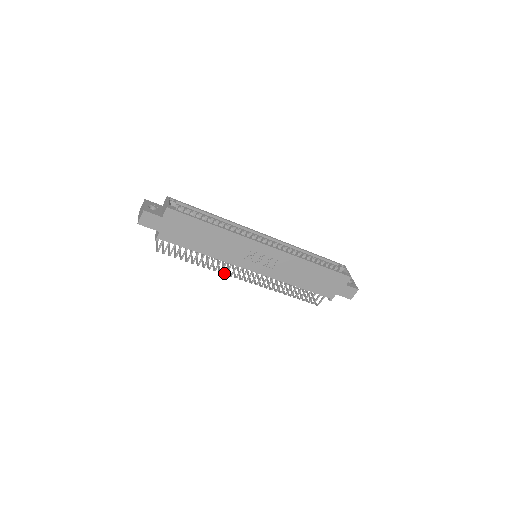
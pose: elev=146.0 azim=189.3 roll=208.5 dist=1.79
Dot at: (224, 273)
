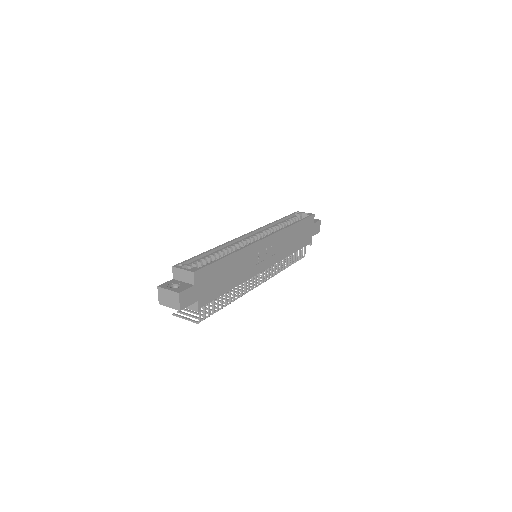
Dot at: occluded
